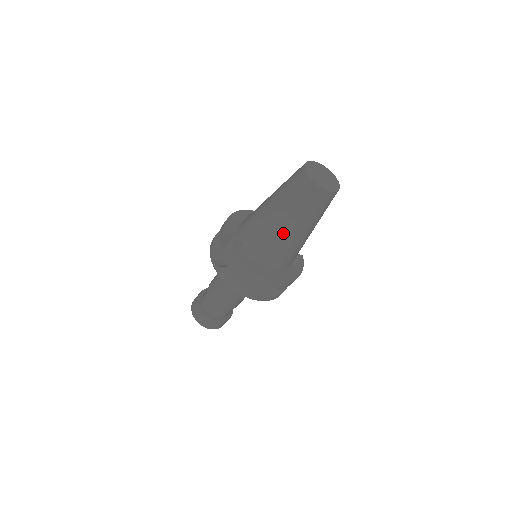
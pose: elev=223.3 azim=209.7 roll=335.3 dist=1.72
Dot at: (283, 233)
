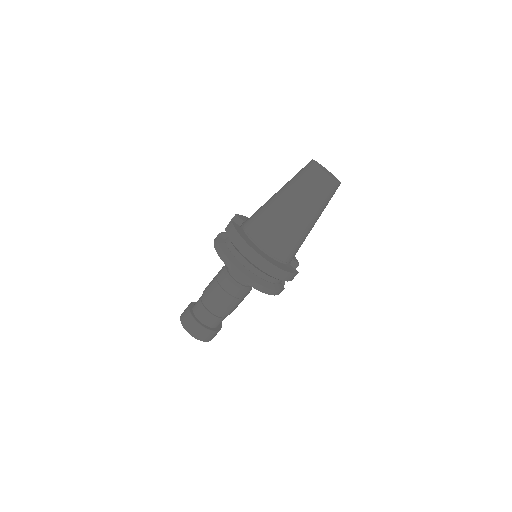
Dot at: (278, 207)
